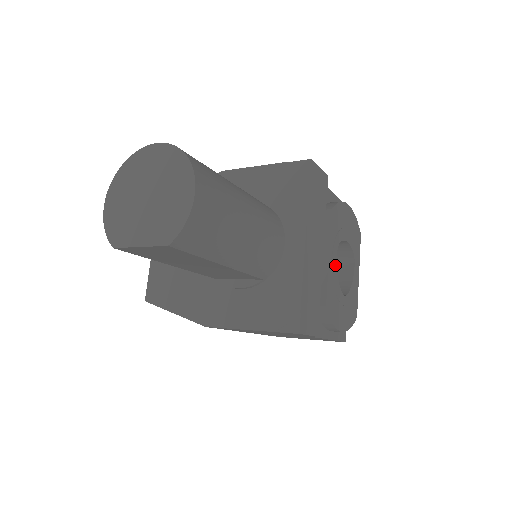
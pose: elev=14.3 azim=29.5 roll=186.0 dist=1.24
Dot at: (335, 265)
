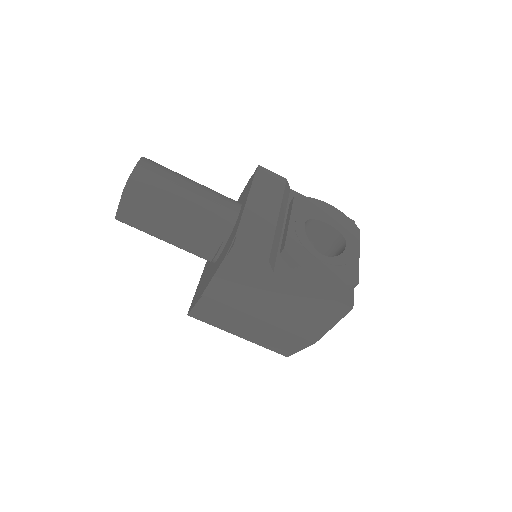
Dot at: (302, 229)
